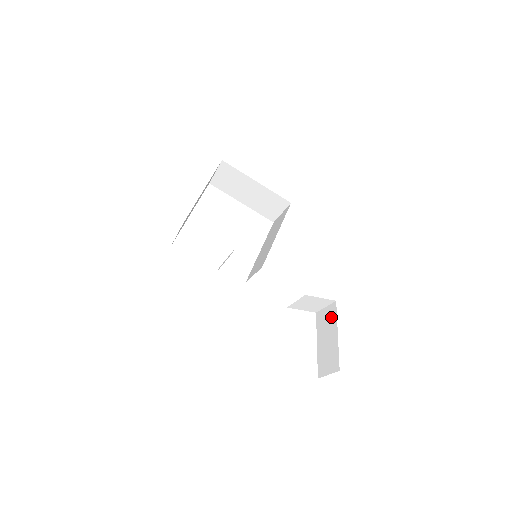
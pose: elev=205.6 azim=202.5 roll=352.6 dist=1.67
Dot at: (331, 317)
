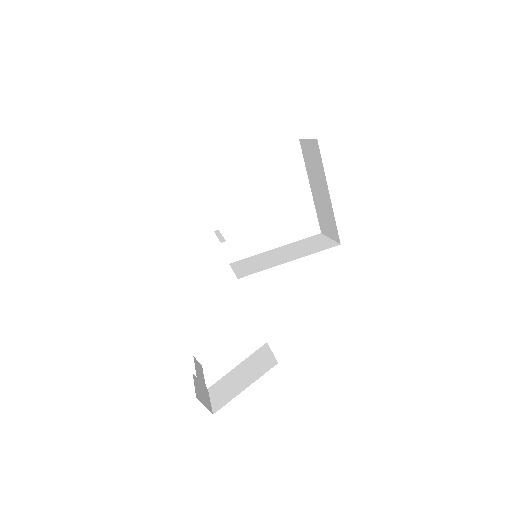
Dot at: (262, 367)
